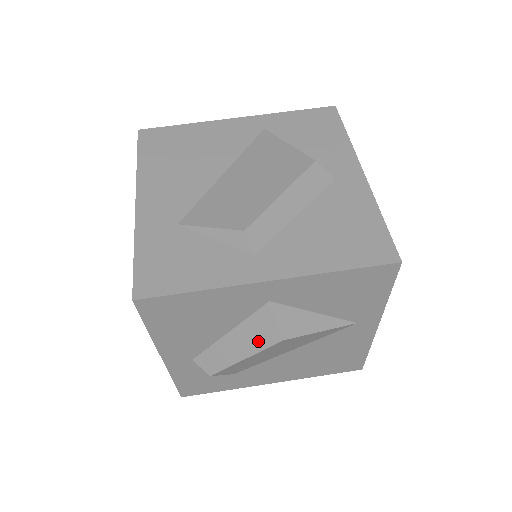
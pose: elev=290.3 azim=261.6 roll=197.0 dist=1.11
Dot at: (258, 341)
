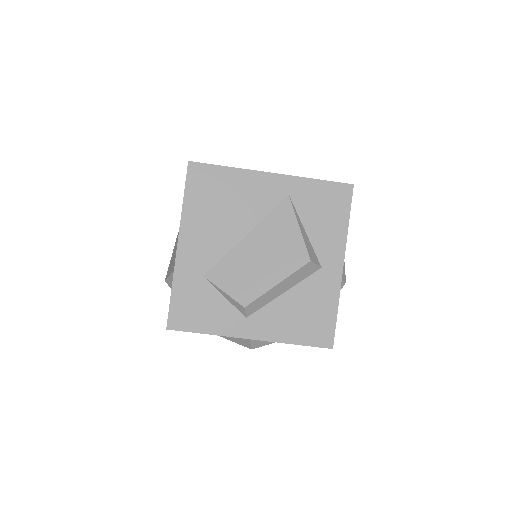
Dot at: (237, 340)
